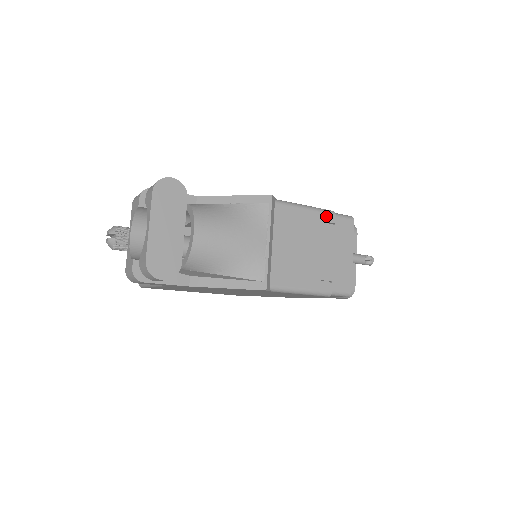
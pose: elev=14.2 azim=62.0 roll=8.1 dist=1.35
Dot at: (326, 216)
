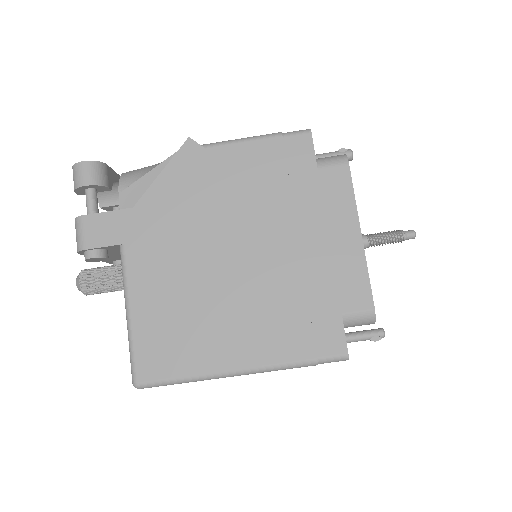
Dot at: occluded
